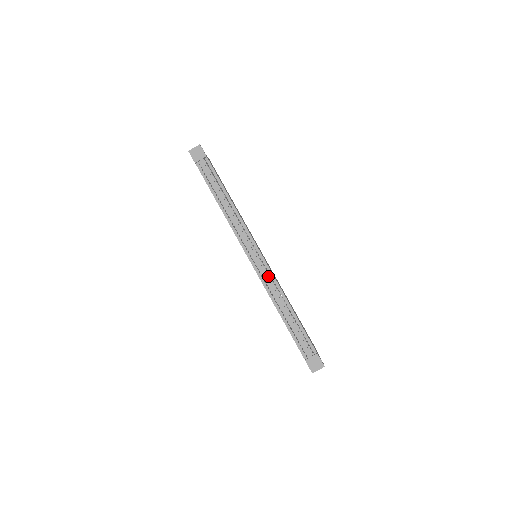
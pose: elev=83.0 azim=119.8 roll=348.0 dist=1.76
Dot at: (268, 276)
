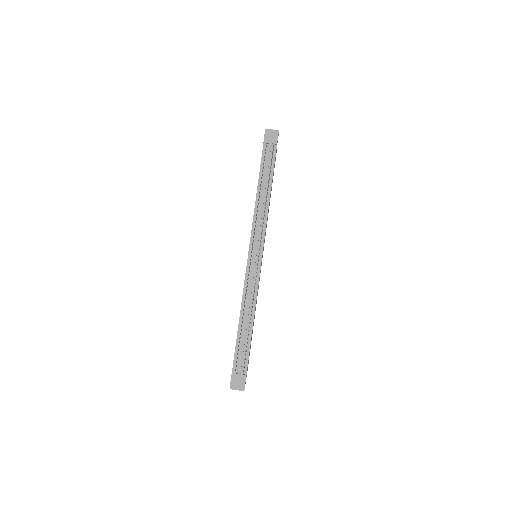
Dot at: (254, 280)
